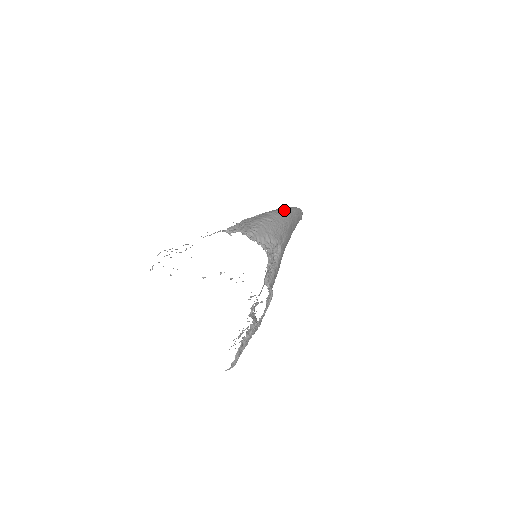
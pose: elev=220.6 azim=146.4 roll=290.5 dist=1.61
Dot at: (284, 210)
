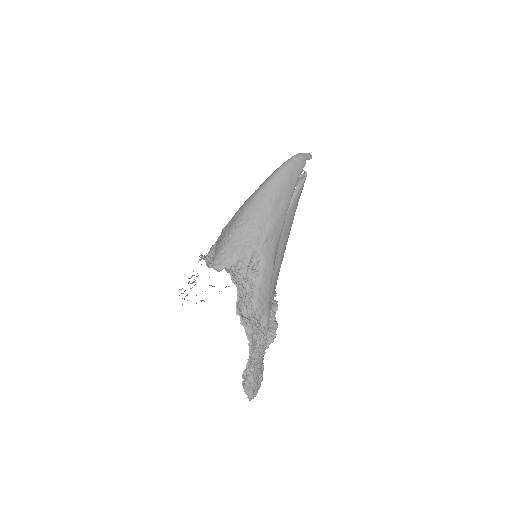
Dot at: (260, 190)
